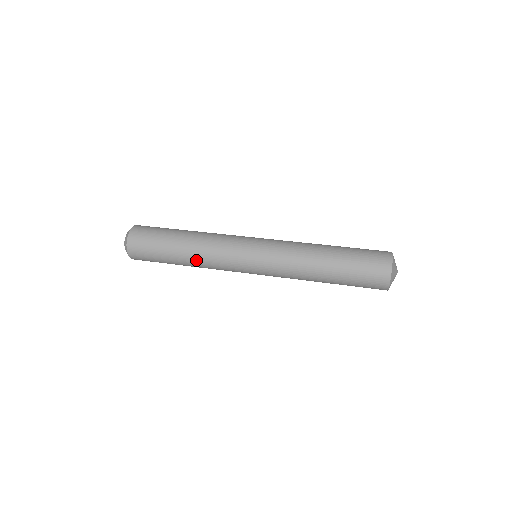
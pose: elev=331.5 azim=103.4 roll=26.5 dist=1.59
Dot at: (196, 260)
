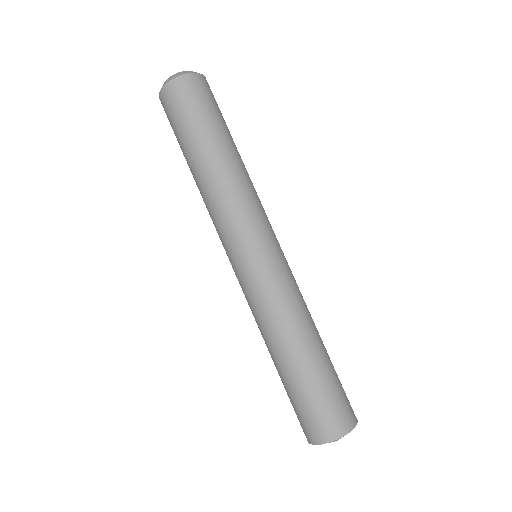
Dot at: (205, 185)
